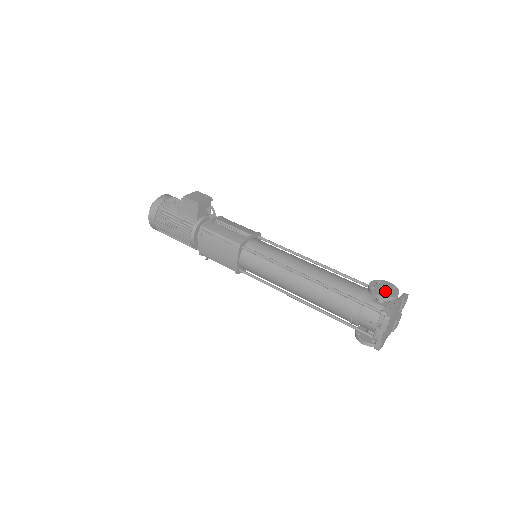
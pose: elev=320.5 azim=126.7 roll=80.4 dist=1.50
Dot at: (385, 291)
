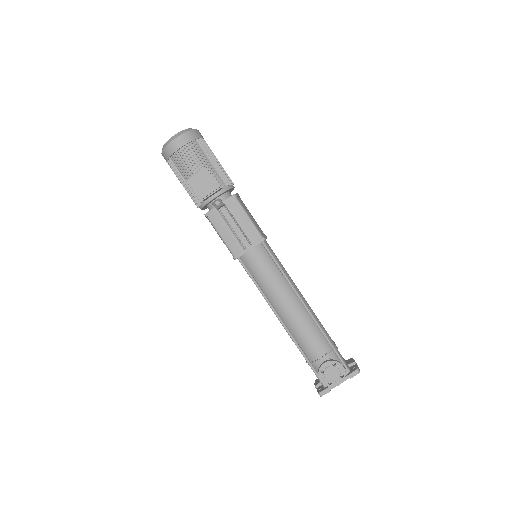
Dot at: (330, 379)
